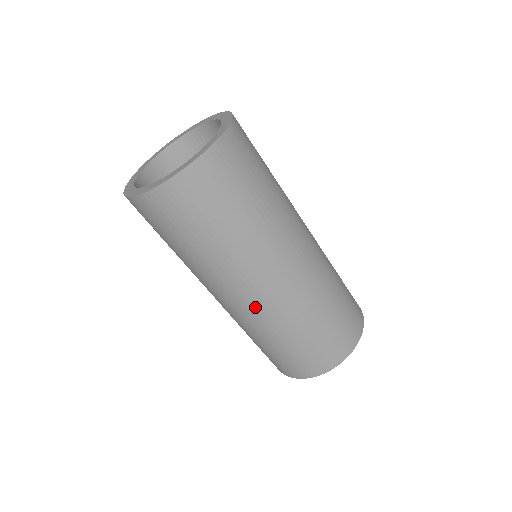
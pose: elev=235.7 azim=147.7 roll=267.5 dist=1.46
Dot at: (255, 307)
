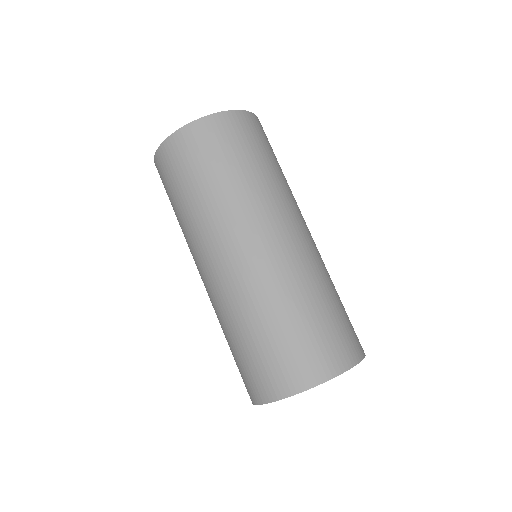
Dot at: (213, 286)
